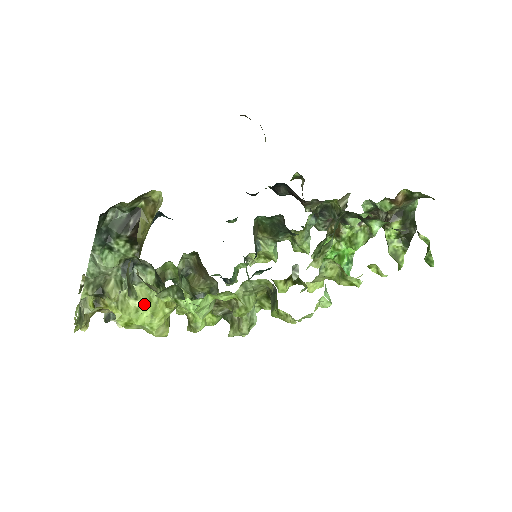
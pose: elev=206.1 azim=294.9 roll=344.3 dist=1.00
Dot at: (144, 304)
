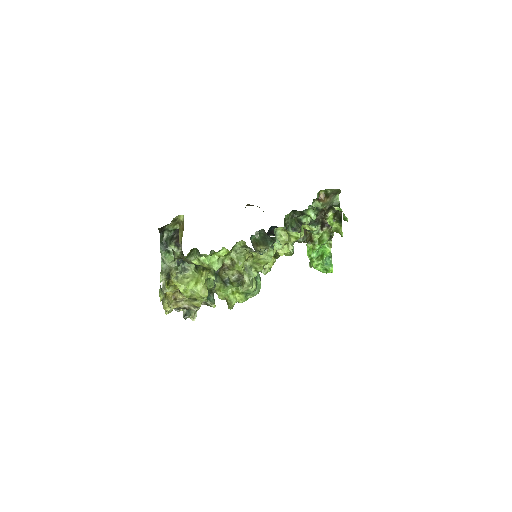
Dot at: (191, 279)
